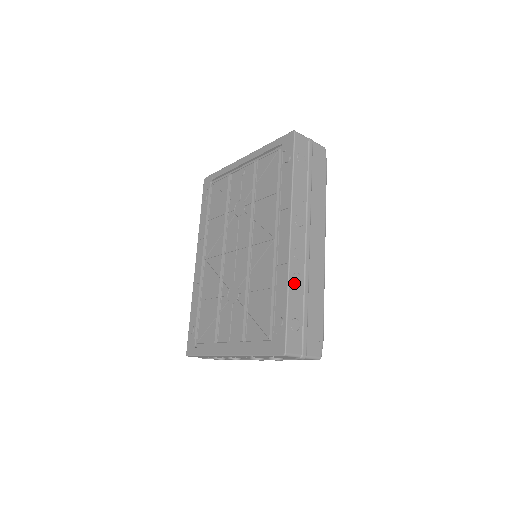
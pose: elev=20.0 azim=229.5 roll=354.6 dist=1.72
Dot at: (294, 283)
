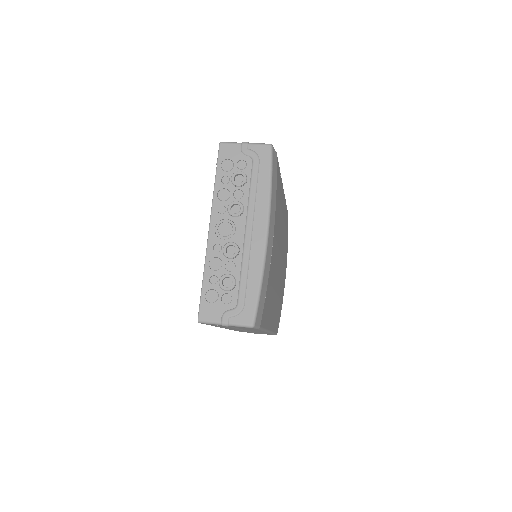
Dot at: occluded
